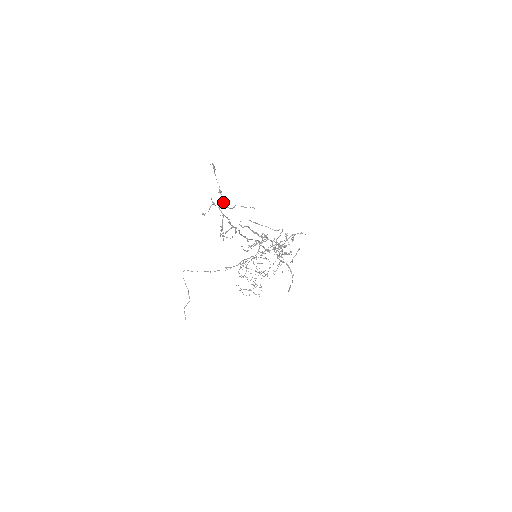
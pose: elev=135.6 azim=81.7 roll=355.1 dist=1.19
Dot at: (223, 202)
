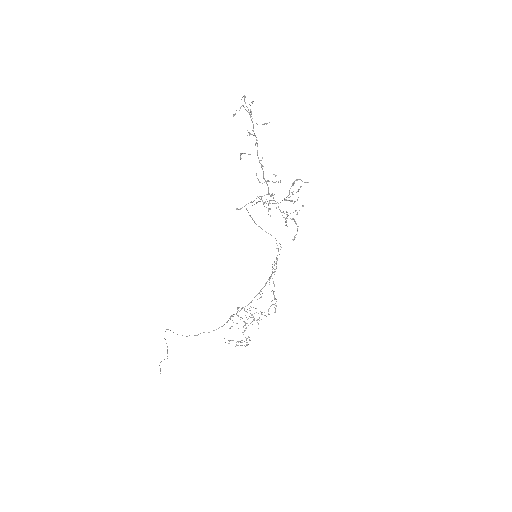
Dot at: occluded
